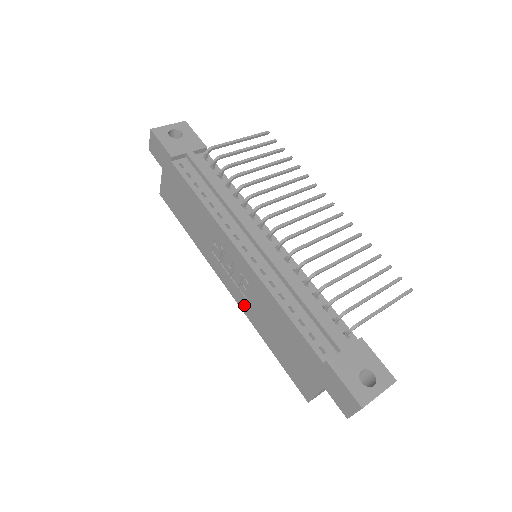
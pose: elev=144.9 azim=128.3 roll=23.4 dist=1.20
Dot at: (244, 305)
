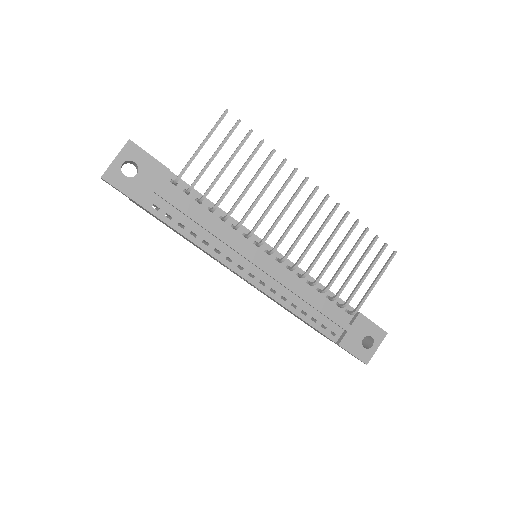
Dot at: occluded
